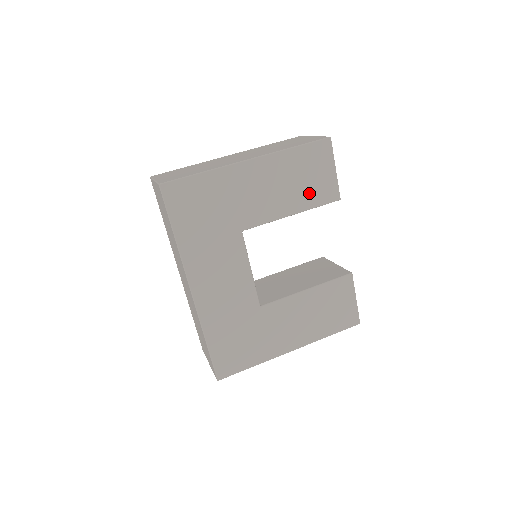
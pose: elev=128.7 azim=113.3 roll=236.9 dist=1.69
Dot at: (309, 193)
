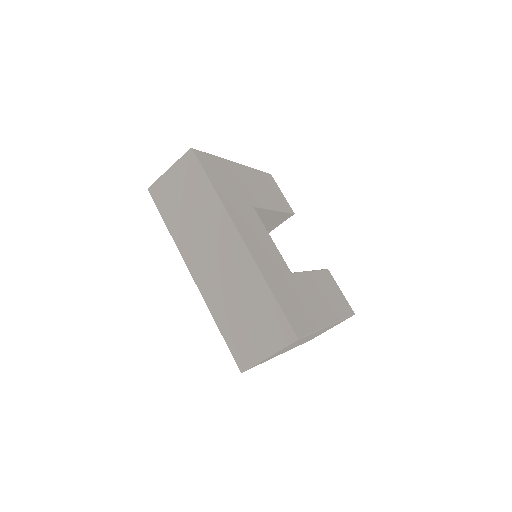
Dot at: (277, 201)
